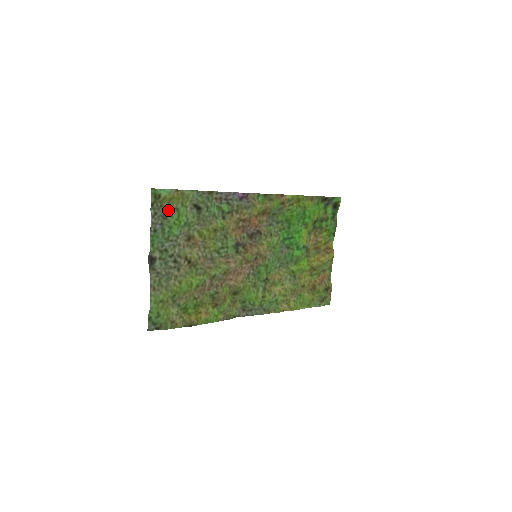
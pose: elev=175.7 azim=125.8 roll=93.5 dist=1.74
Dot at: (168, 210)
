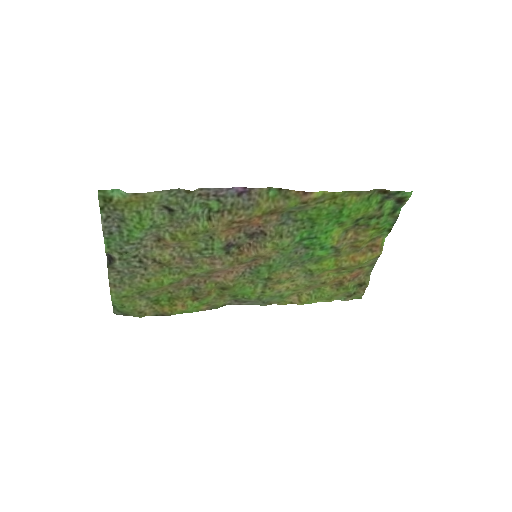
Dot at: (125, 213)
